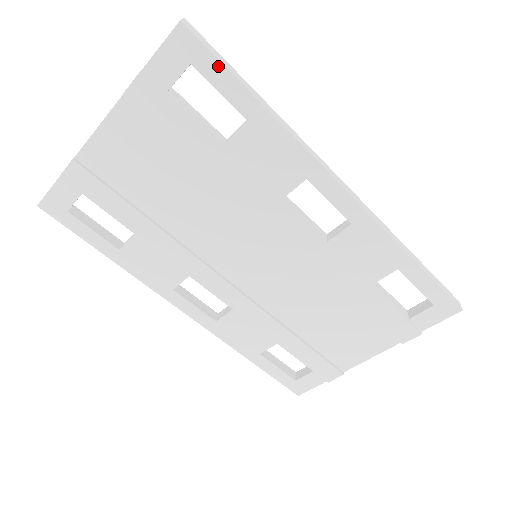
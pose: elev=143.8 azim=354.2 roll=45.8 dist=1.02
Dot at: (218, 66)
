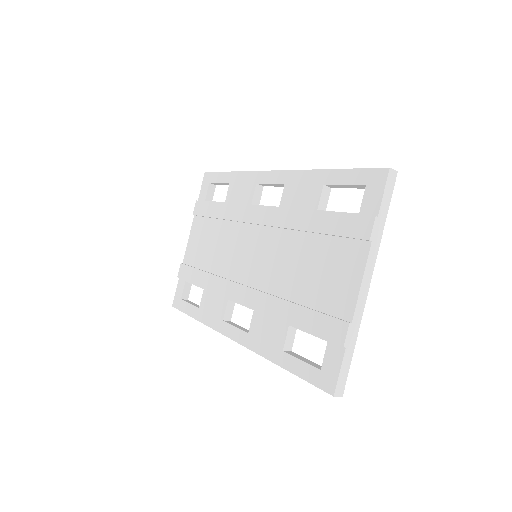
Dot at: (216, 174)
